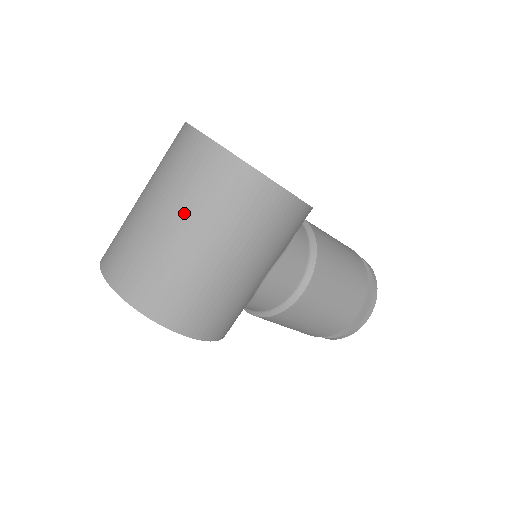
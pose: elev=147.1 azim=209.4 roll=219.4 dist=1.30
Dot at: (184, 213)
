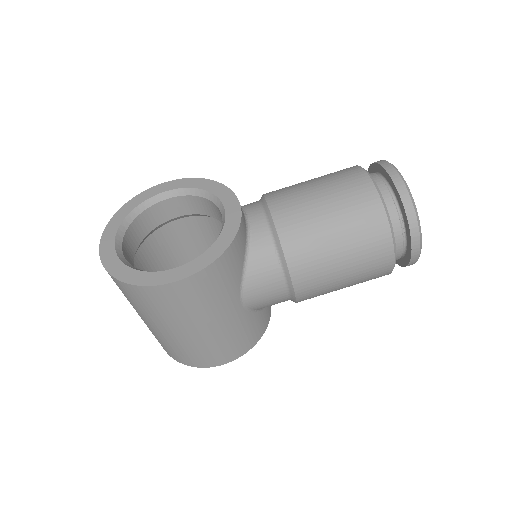
Dot at: (139, 313)
